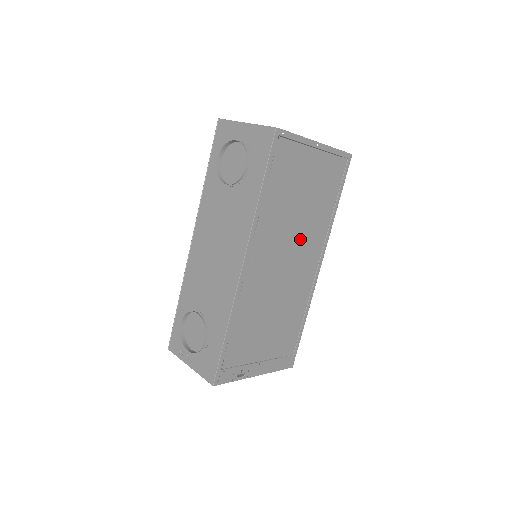
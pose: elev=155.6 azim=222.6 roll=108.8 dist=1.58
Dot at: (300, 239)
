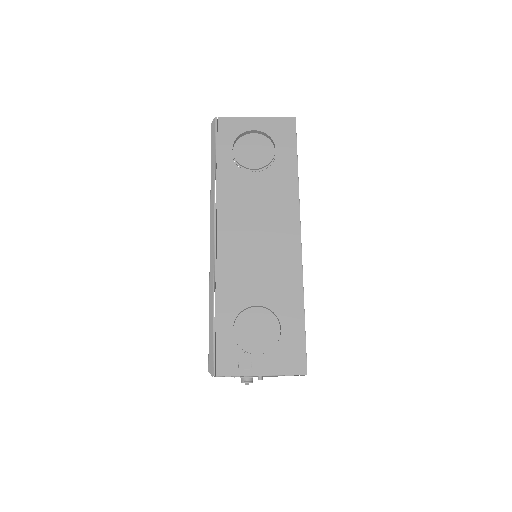
Dot at: occluded
